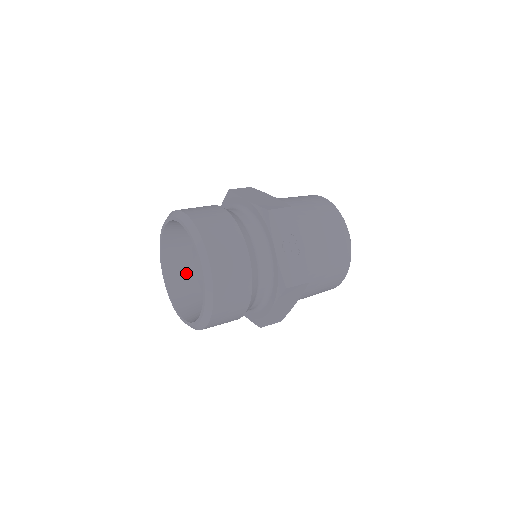
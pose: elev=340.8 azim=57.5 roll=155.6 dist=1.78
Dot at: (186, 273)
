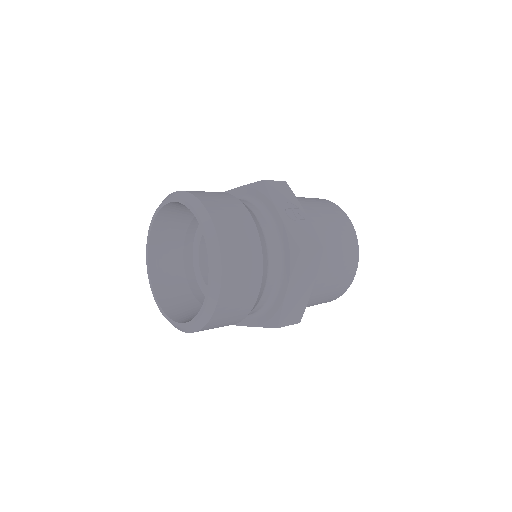
Dot at: (179, 289)
